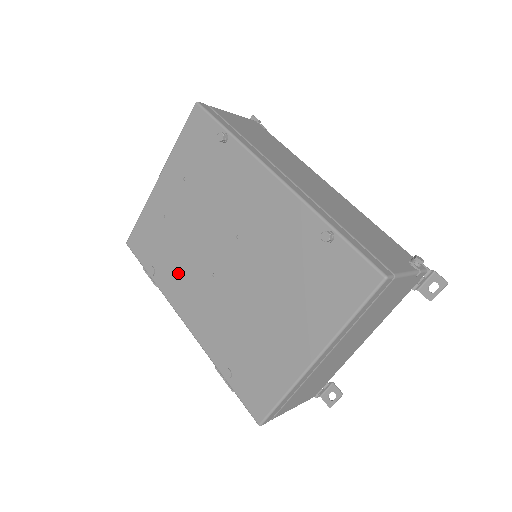
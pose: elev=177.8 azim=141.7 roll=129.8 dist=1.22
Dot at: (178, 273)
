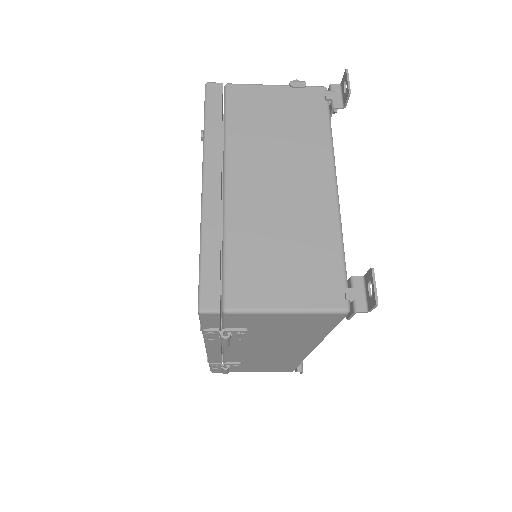
Dot at: occluded
